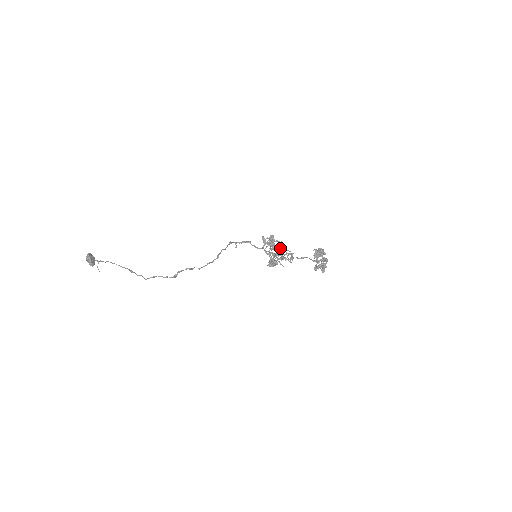
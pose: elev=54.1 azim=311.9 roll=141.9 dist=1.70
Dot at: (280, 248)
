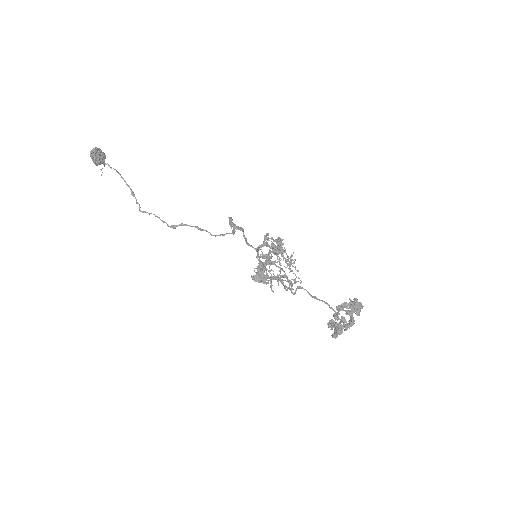
Dot at: (288, 264)
